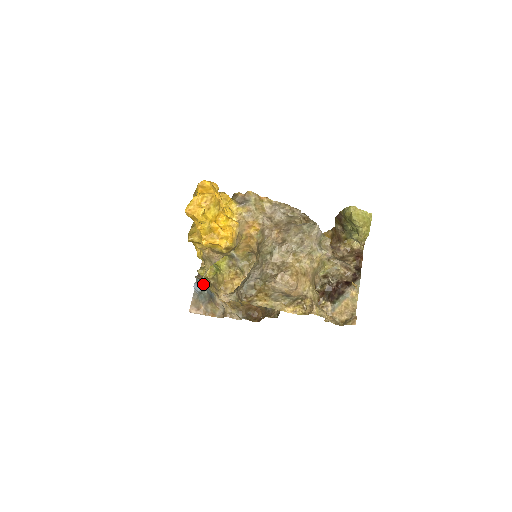
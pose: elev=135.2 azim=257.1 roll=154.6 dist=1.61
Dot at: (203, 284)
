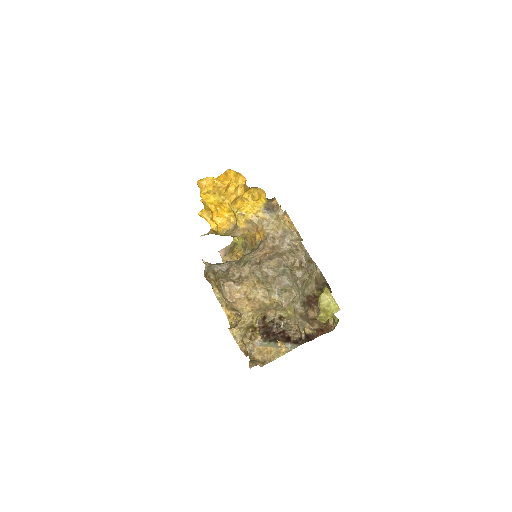
Dot at: occluded
